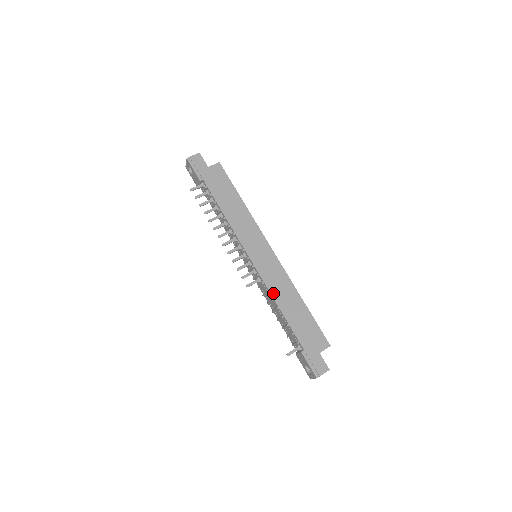
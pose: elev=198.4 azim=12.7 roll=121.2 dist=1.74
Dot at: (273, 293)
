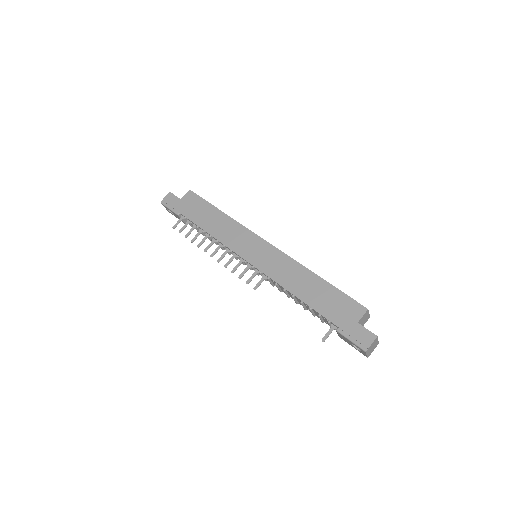
Dot at: (282, 283)
